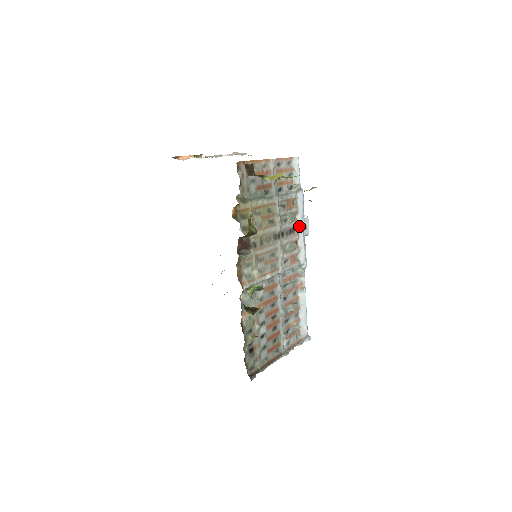
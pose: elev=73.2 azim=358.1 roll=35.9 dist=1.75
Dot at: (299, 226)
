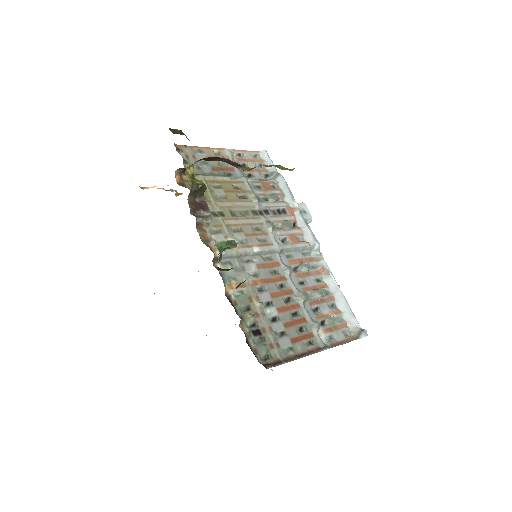
Dot at: (291, 208)
